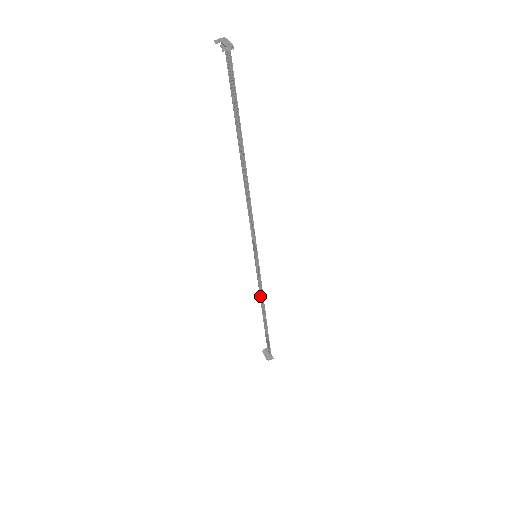
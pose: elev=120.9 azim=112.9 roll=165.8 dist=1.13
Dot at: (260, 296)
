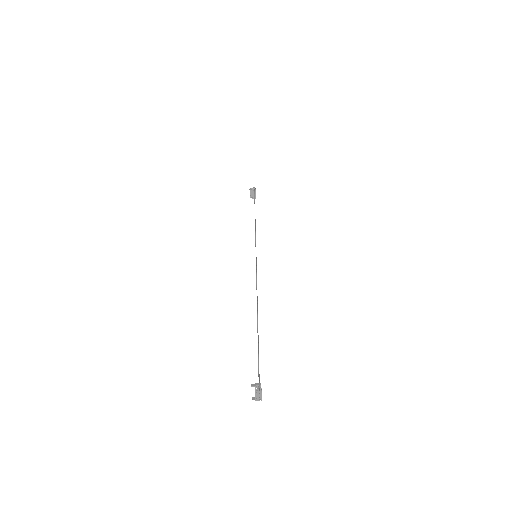
Dot at: (255, 225)
